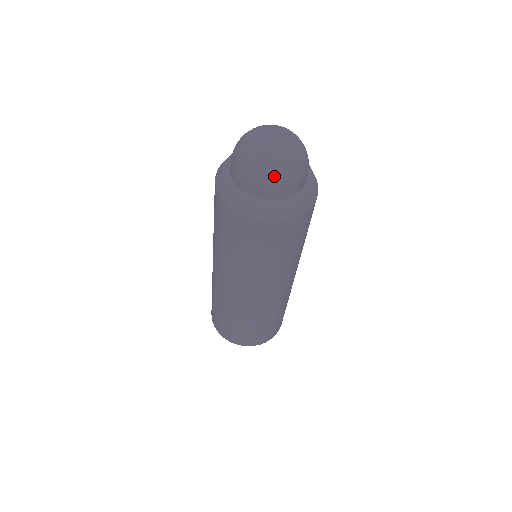
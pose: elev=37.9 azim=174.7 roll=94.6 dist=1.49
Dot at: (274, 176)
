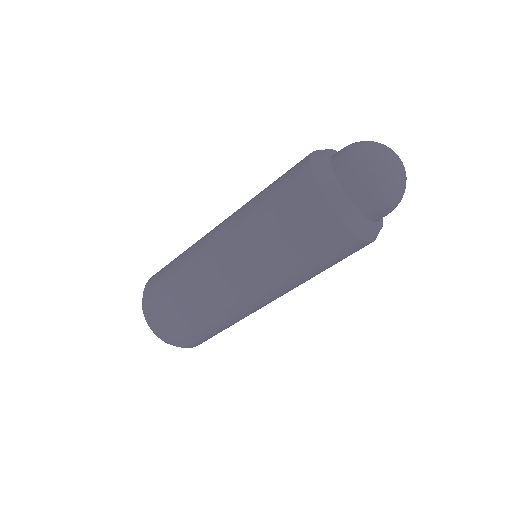
Dot at: (394, 201)
